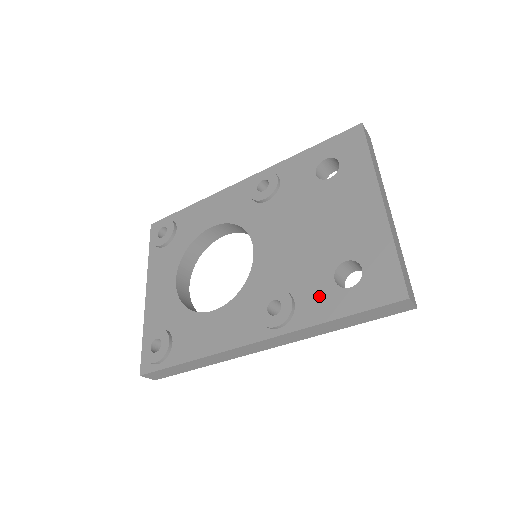
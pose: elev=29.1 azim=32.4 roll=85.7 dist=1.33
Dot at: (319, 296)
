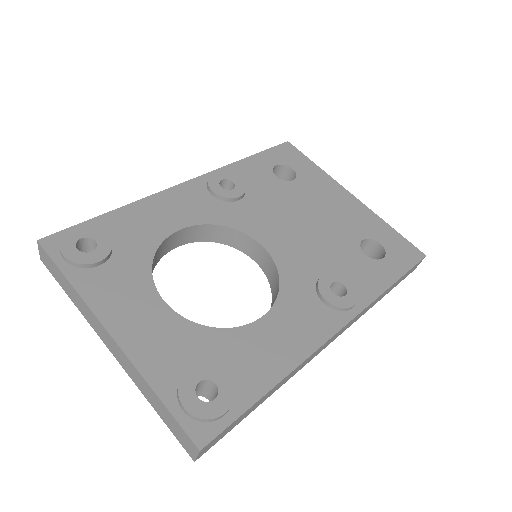
Dot at: (365, 270)
